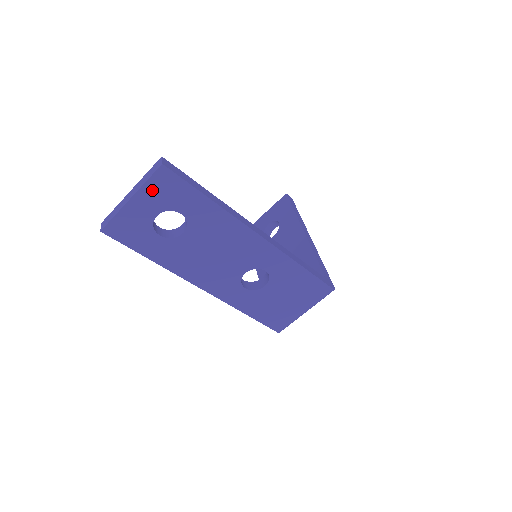
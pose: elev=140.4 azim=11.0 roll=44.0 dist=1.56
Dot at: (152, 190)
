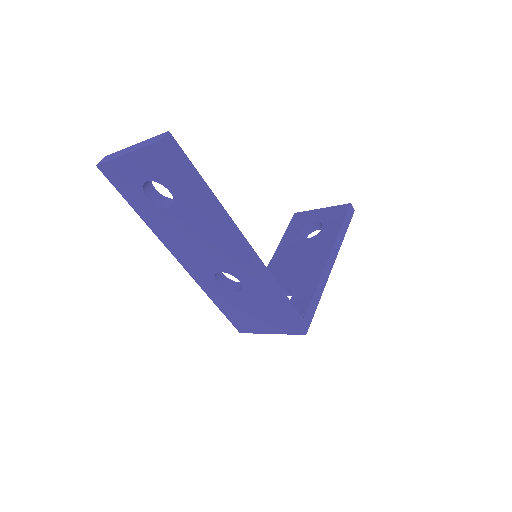
Dot at: (147, 158)
